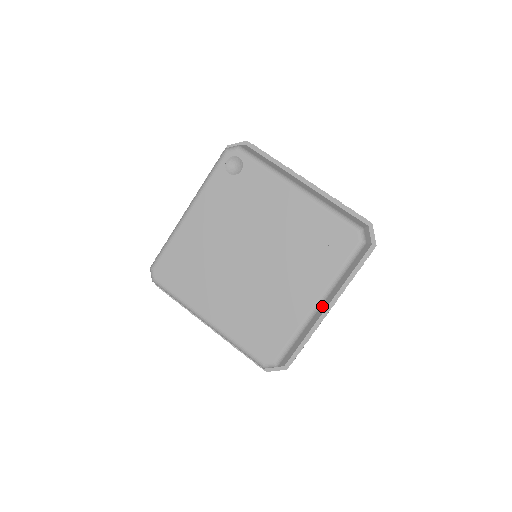
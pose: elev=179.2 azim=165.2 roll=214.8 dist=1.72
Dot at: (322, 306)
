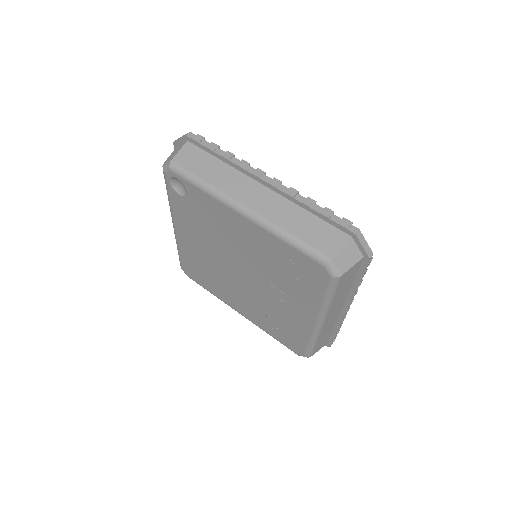
Dot at: (328, 319)
